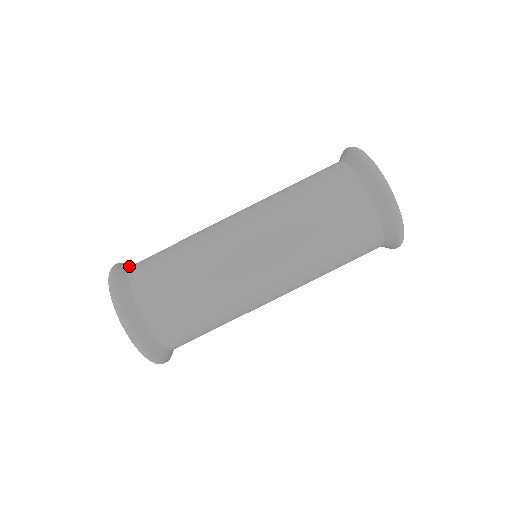
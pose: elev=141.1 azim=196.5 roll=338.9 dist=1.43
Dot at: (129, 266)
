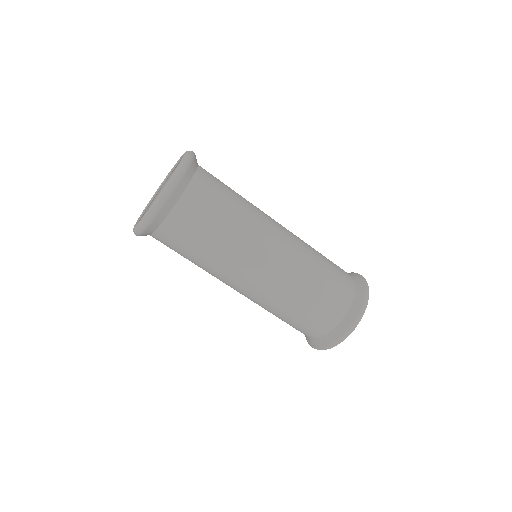
Dot at: occluded
